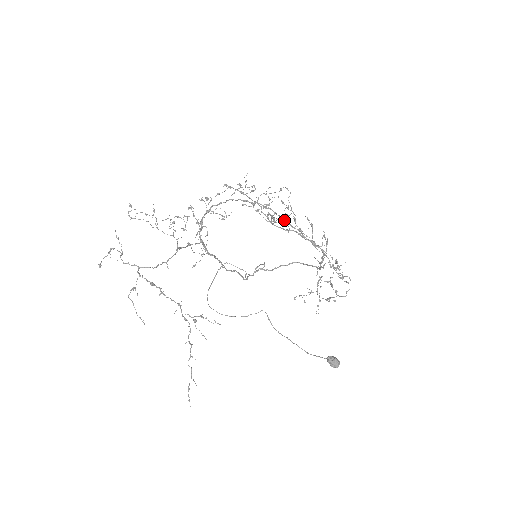
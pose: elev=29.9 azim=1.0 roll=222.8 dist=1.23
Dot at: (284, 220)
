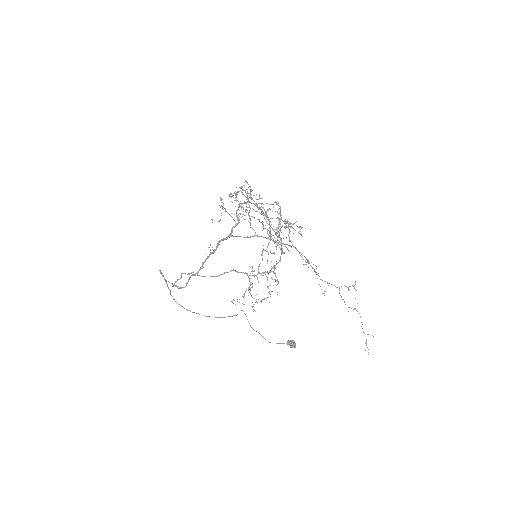
Dot at: (286, 227)
